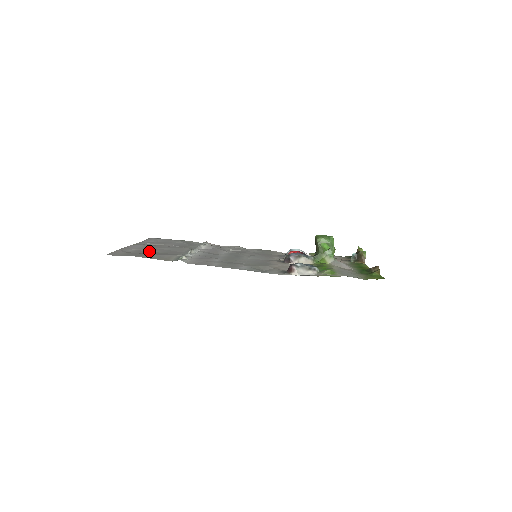
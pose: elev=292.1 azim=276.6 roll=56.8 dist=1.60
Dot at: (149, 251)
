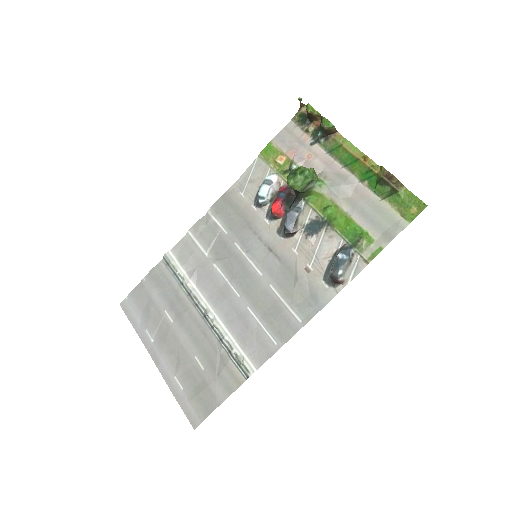
Dot at: (191, 367)
